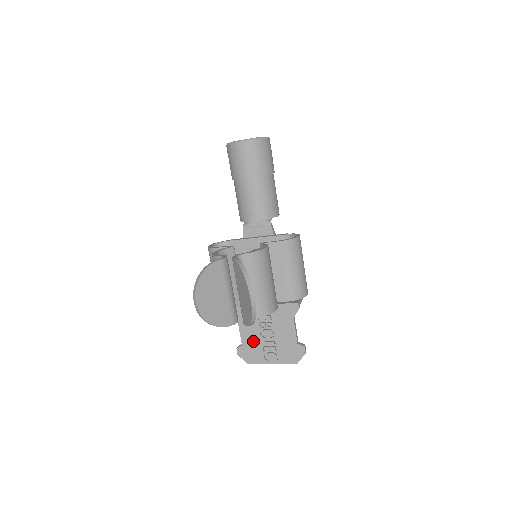
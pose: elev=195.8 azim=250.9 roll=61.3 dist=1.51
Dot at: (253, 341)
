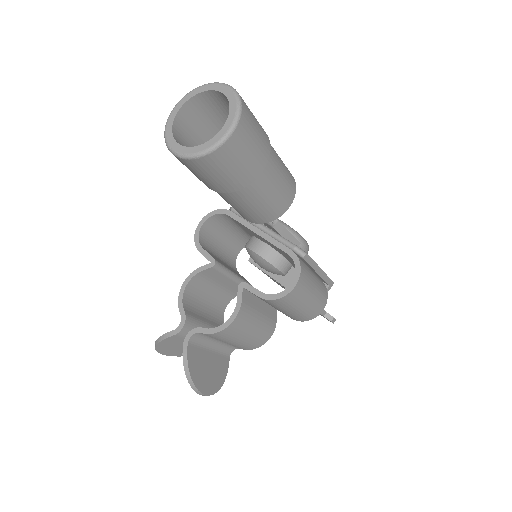
Dot at: occluded
